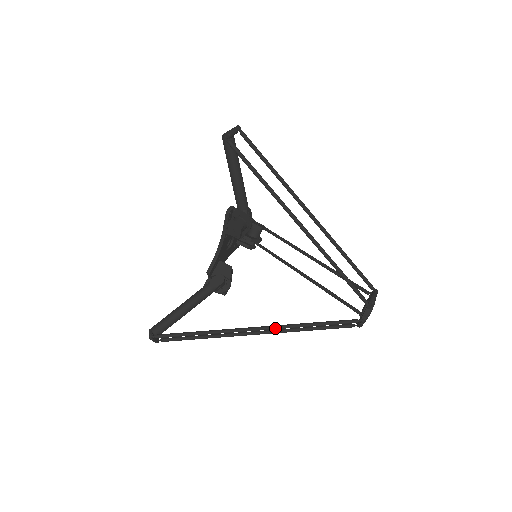
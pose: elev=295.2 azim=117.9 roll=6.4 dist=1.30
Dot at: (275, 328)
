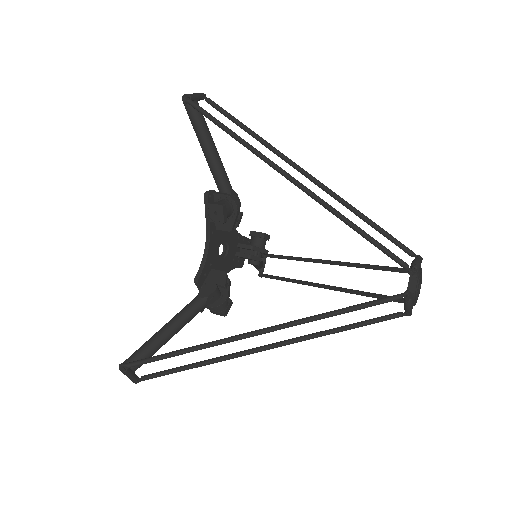
Dot at: (285, 326)
